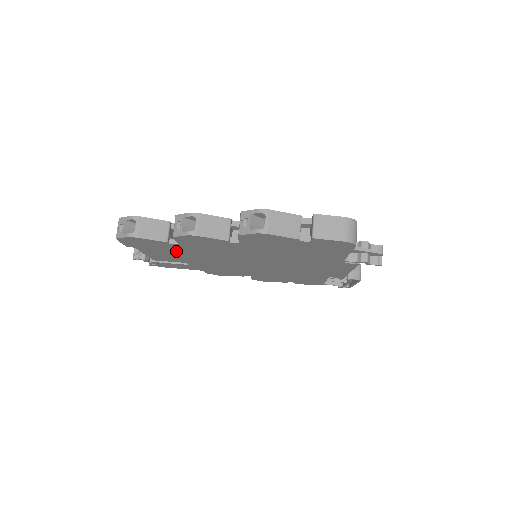
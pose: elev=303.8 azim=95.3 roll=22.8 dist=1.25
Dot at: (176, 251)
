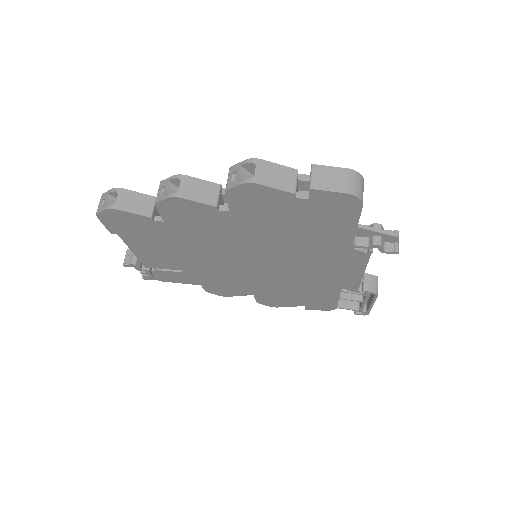
Dot at: (164, 239)
